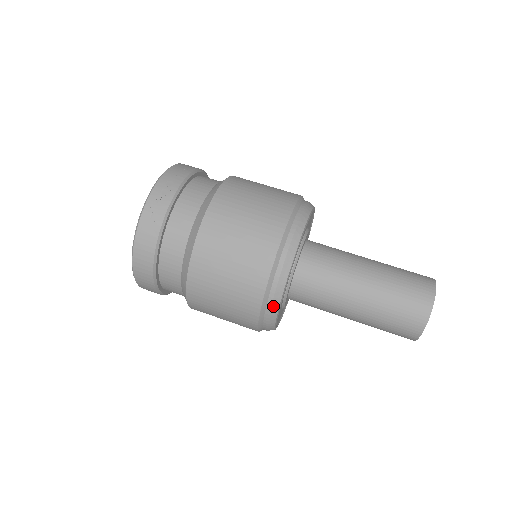
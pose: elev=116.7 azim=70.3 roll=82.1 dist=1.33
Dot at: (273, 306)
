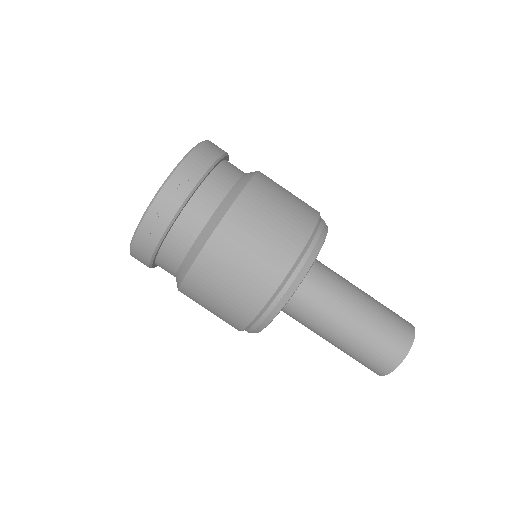
Dot at: occluded
